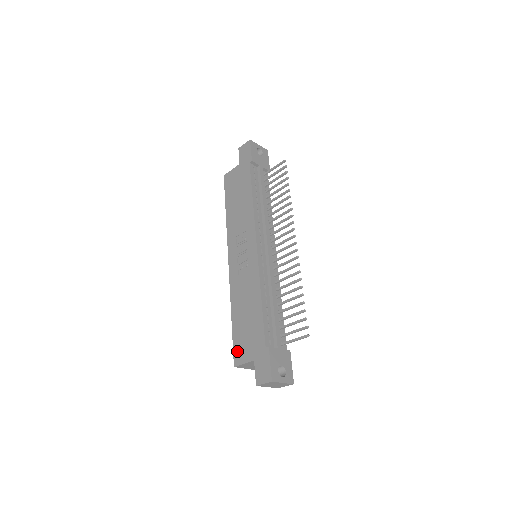
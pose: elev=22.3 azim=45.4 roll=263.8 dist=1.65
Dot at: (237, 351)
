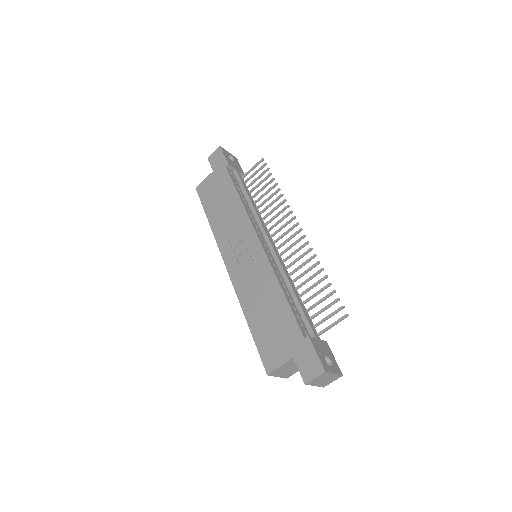
Dot at: (266, 356)
